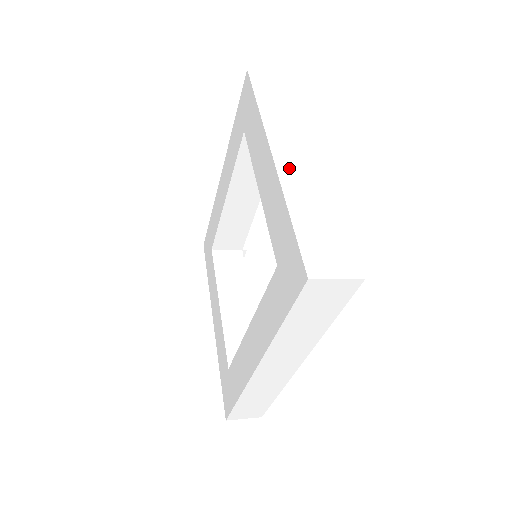
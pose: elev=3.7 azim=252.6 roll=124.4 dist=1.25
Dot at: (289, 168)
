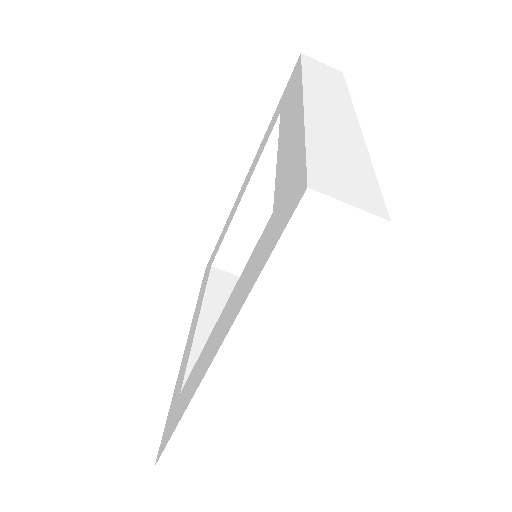
Dot at: (320, 113)
